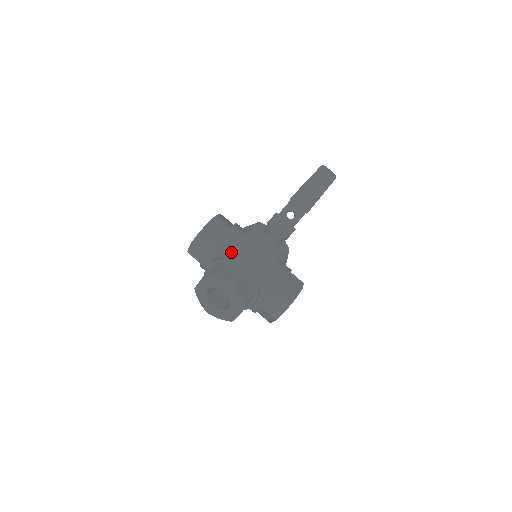
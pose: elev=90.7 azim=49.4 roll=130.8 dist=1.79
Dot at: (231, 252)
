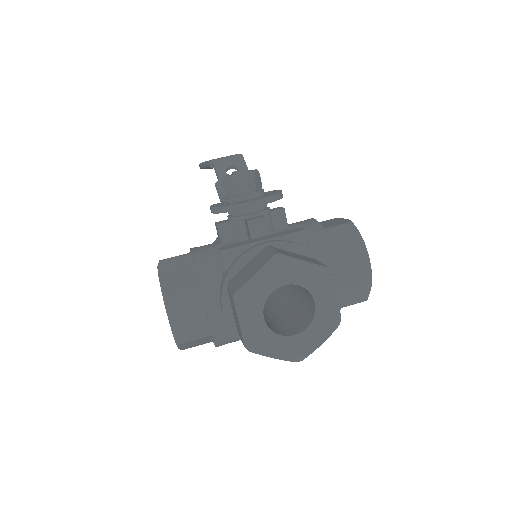
Dot at: (226, 249)
